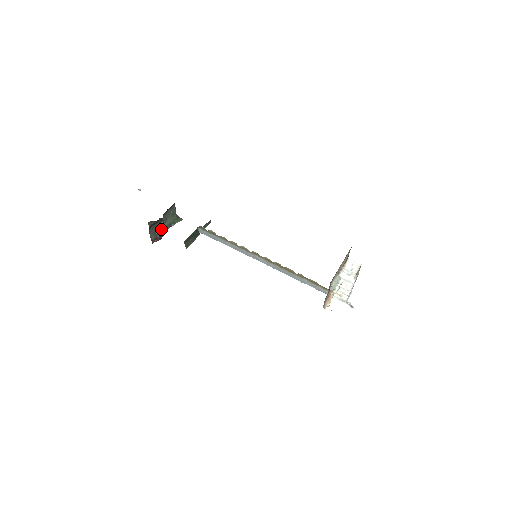
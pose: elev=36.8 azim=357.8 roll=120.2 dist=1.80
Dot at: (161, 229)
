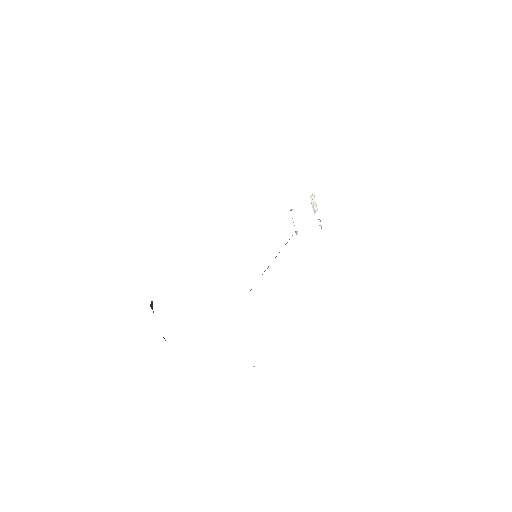
Dot at: occluded
